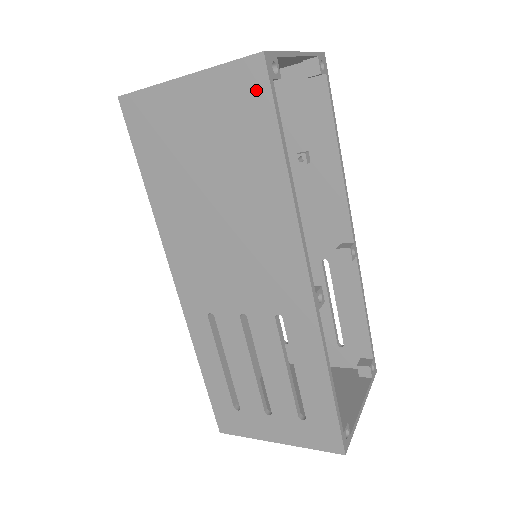
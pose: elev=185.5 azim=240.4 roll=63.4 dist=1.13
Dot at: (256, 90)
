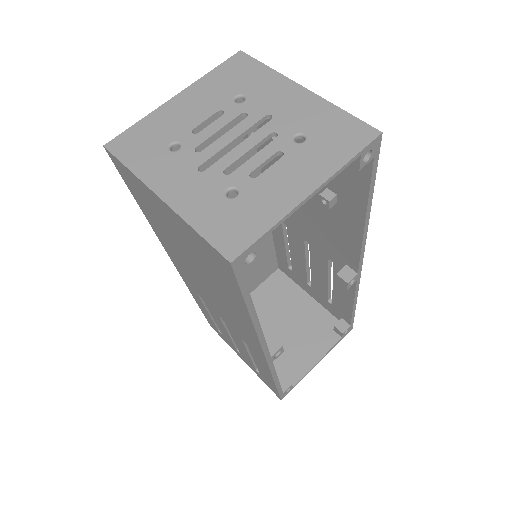
Dot at: (225, 270)
